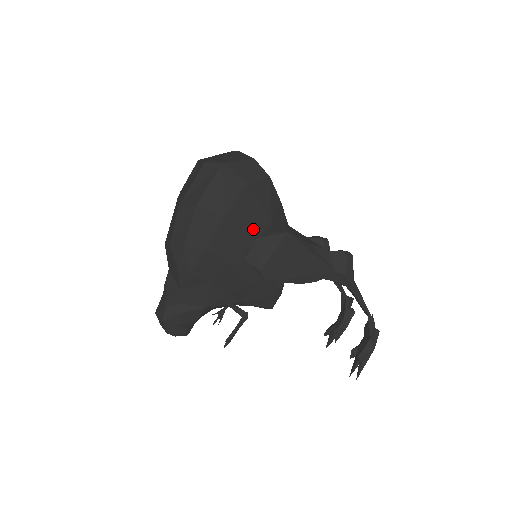
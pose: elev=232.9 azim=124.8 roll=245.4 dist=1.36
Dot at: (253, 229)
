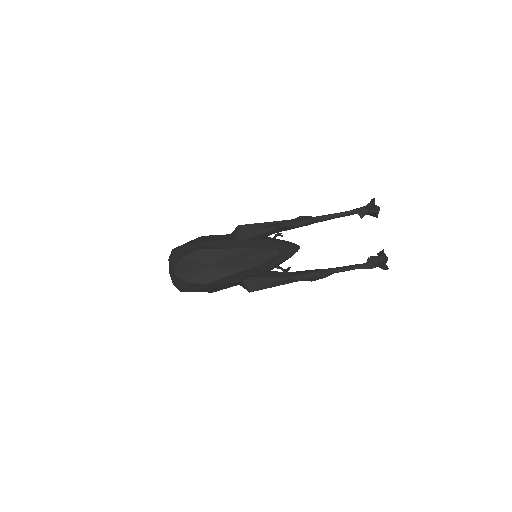
Dot at: (233, 285)
